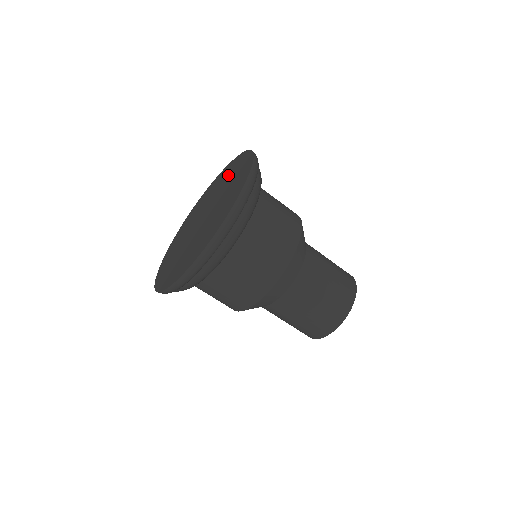
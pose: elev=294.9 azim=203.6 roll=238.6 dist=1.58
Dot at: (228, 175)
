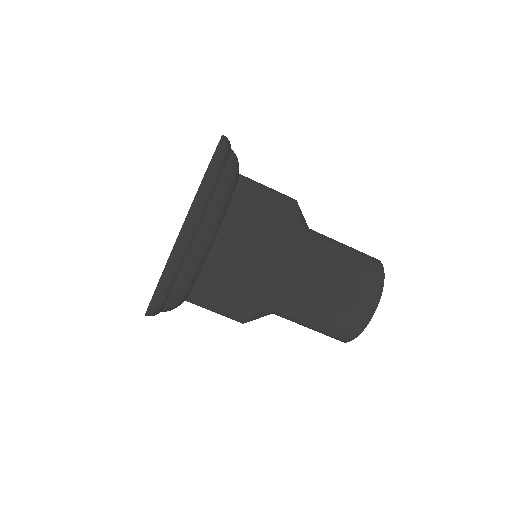
Dot at: occluded
